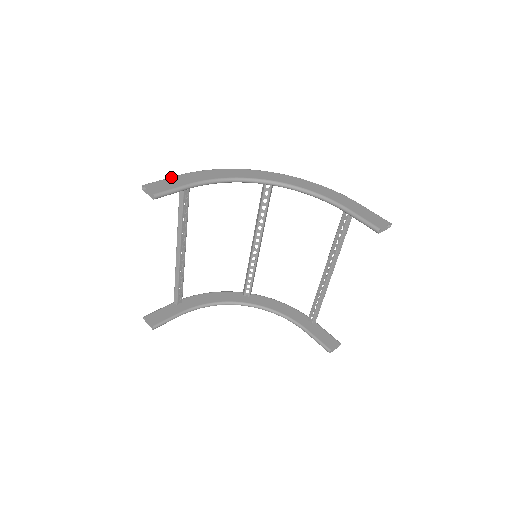
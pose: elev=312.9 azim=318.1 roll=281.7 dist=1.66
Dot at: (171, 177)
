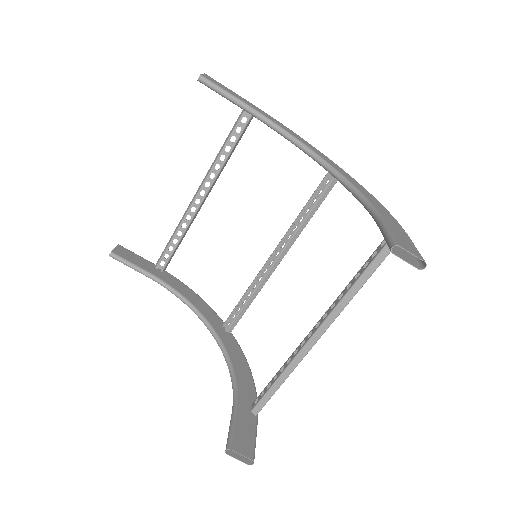
Dot at: occluded
